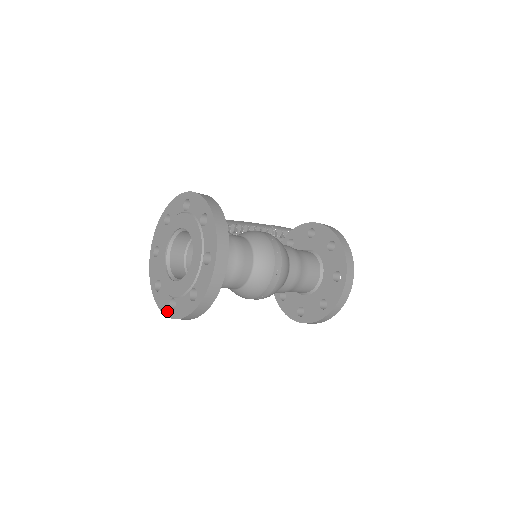
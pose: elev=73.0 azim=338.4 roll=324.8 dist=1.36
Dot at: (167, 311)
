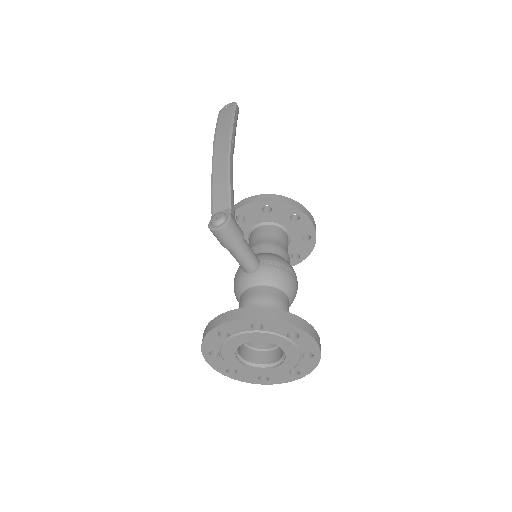
Dot at: (222, 371)
